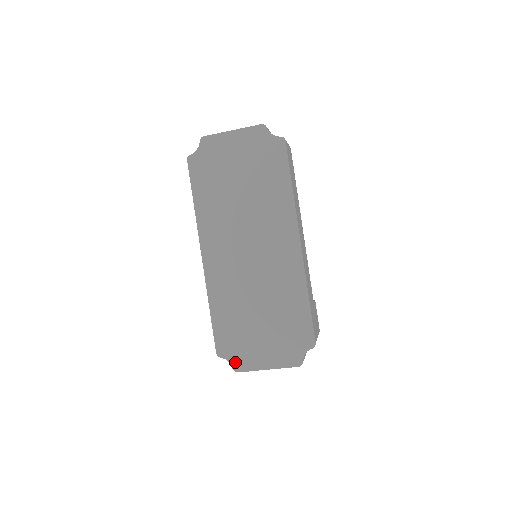
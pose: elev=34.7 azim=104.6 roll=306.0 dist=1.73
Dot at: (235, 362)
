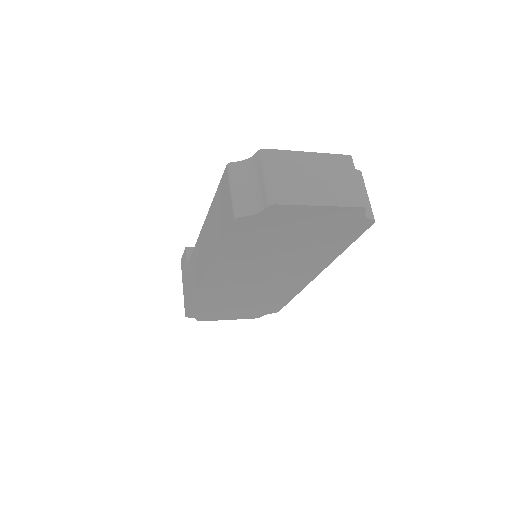
Dot at: (201, 319)
